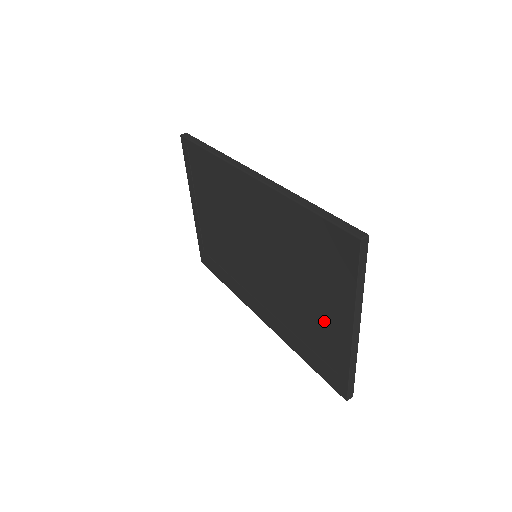
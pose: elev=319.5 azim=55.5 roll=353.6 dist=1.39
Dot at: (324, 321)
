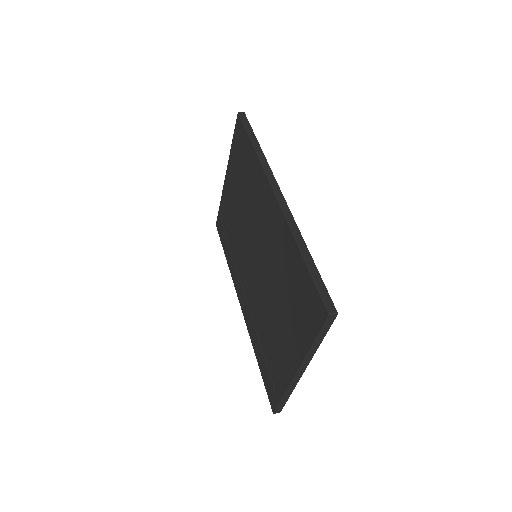
Dot at: (281, 347)
